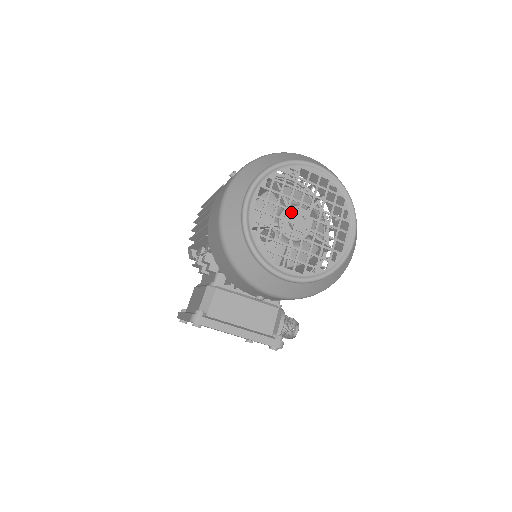
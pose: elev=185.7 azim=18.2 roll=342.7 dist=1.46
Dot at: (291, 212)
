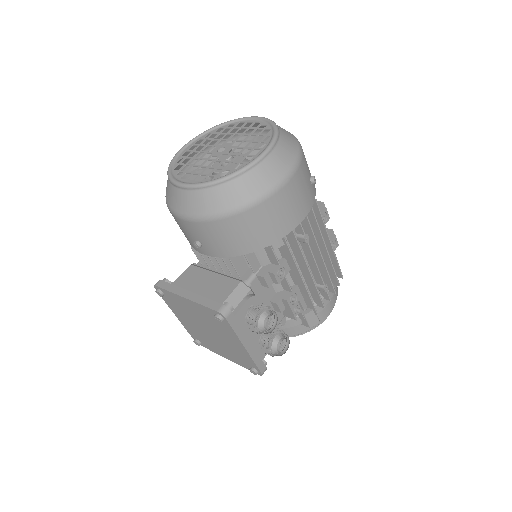
Dot at: occluded
